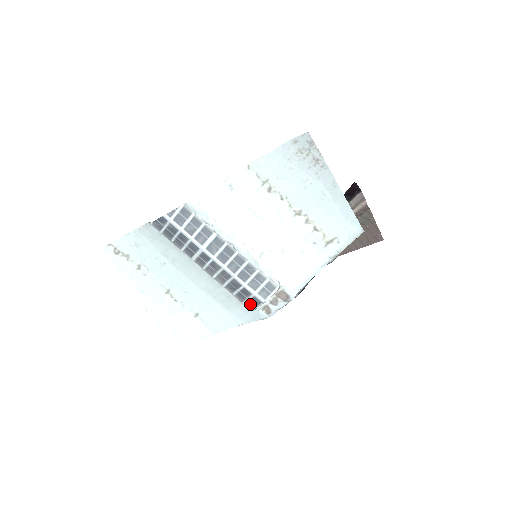
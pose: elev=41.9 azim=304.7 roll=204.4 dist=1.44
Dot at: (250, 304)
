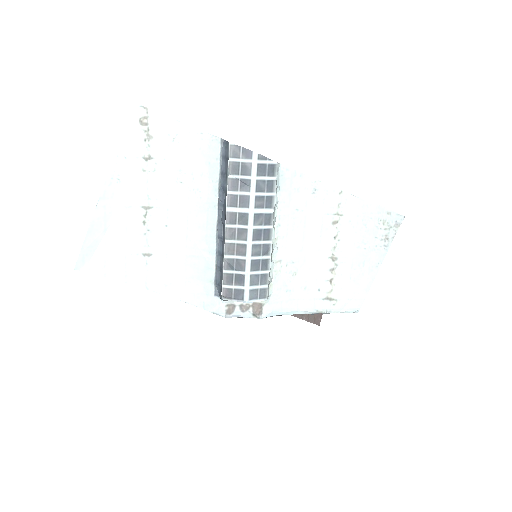
Dot at: (229, 292)
